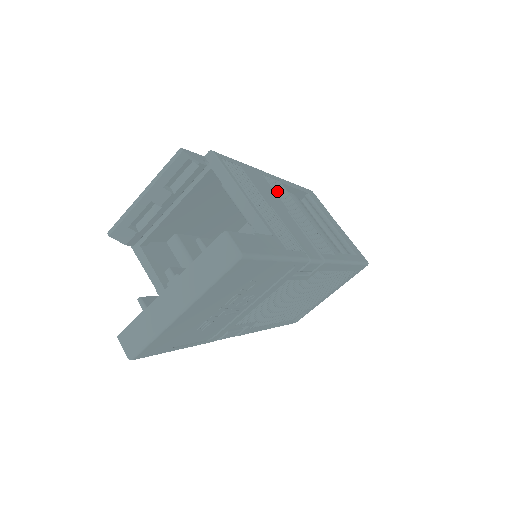
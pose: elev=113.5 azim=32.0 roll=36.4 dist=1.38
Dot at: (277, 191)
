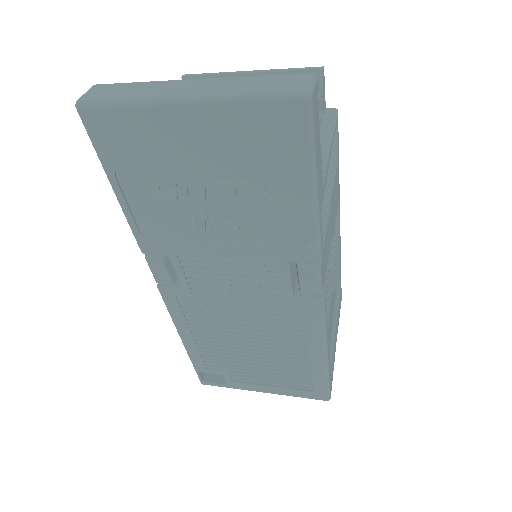
Dot at: (336, 224)
